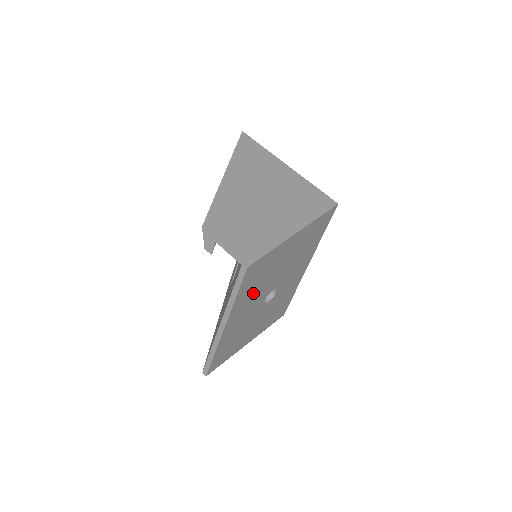
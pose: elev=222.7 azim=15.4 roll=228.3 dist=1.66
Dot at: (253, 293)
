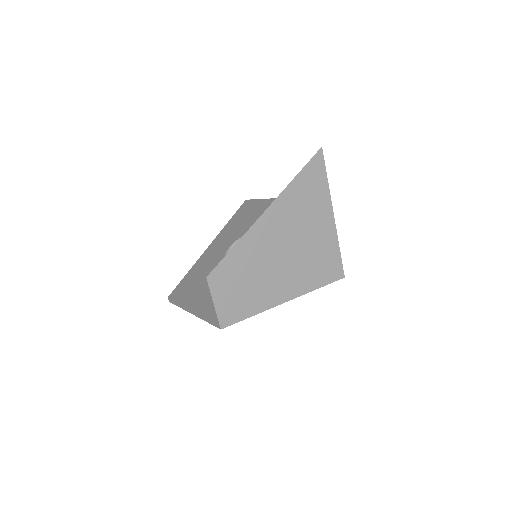
Dot at: occluded
